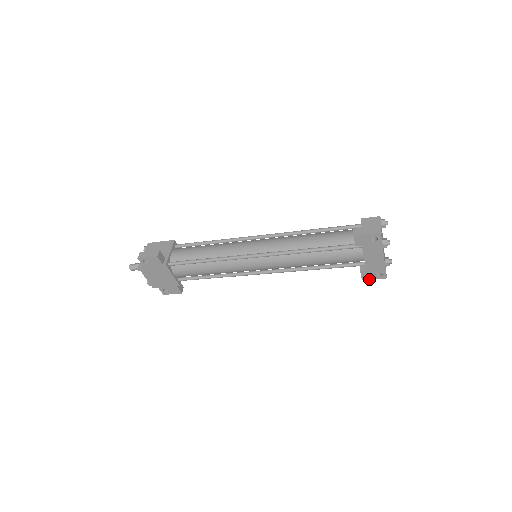
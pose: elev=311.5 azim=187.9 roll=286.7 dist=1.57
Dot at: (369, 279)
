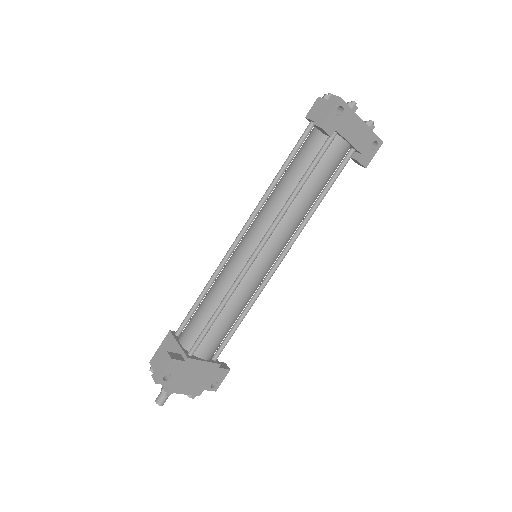
Dot at: (370, 160)
